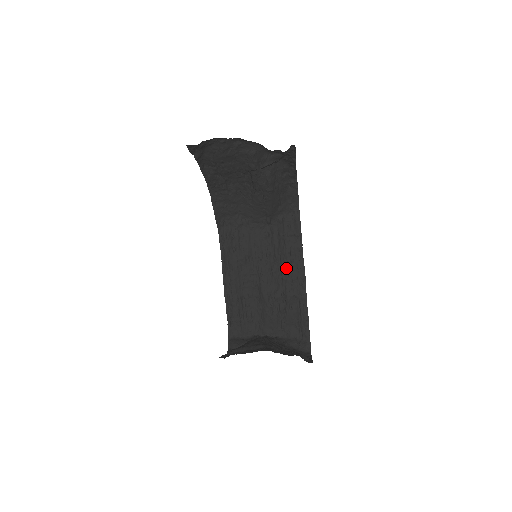
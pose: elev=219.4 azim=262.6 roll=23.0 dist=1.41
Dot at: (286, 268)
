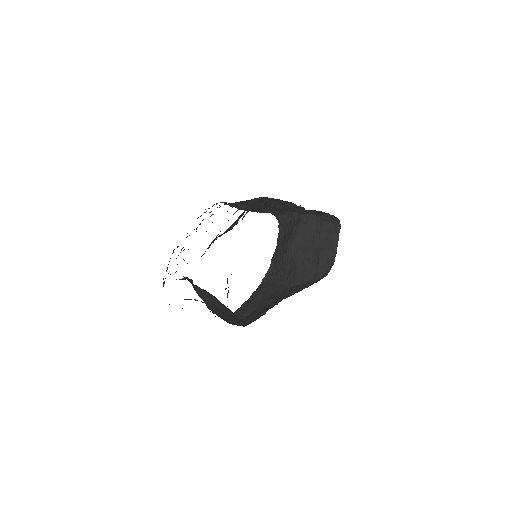
Dot at: (289, 208)
